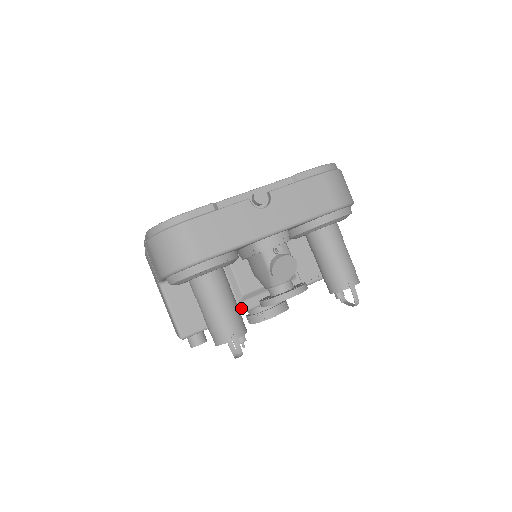
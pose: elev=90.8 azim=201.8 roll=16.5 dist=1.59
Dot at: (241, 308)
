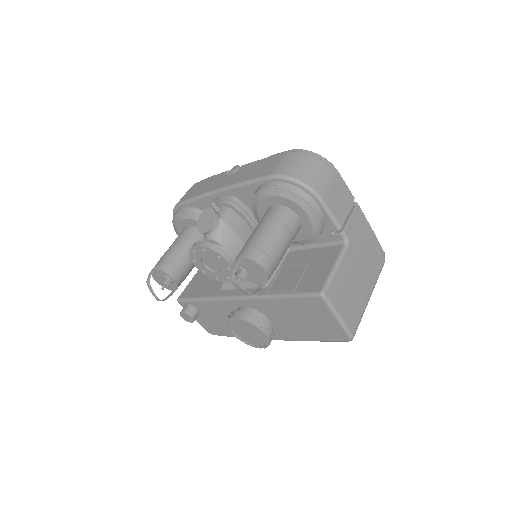
Dot at: (217, 294)
